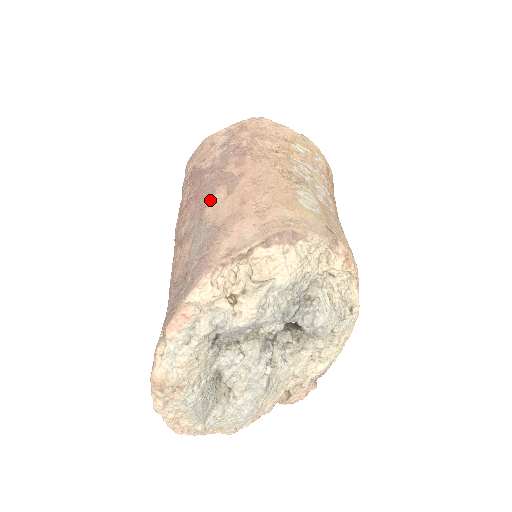
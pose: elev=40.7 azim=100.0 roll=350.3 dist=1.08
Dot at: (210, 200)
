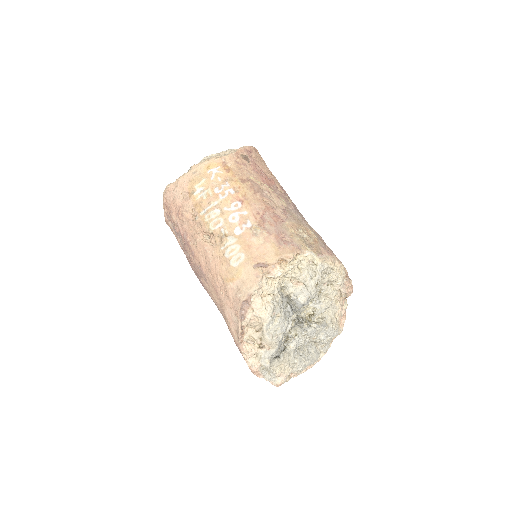
Dot at: (207, 290)
